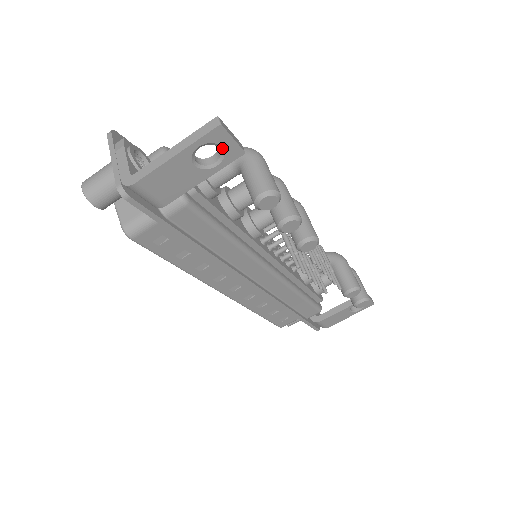
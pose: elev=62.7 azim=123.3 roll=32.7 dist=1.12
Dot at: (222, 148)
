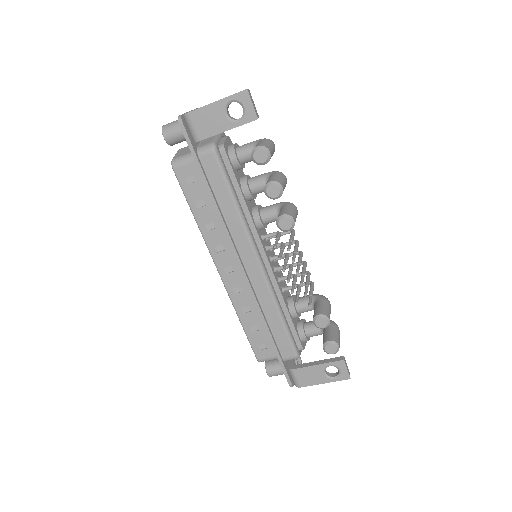
Dot at: (244, 108)
